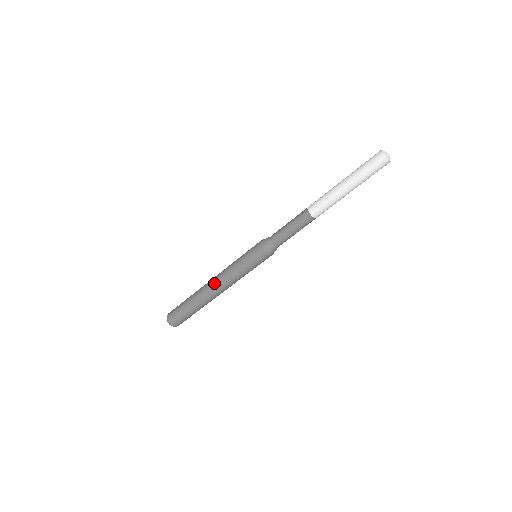
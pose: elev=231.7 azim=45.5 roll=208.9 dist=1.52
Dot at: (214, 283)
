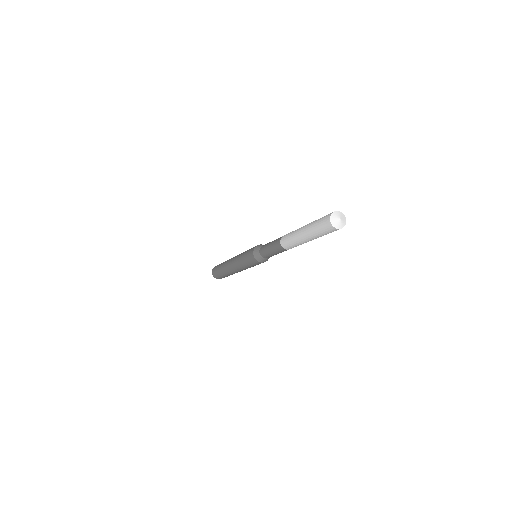
Dot at: (235, 271)
